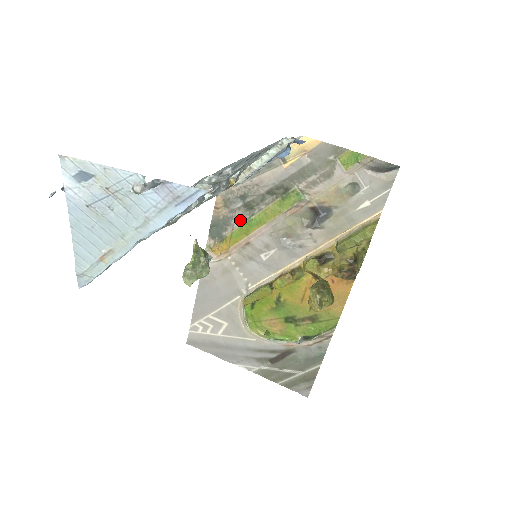
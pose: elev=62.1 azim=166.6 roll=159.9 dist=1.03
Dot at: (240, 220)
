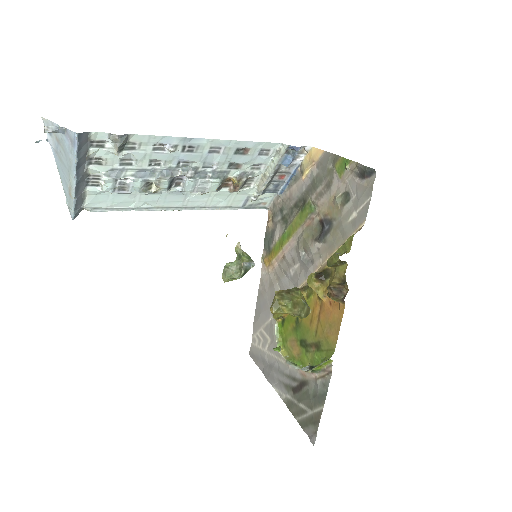
Dot at: (280, 233)
